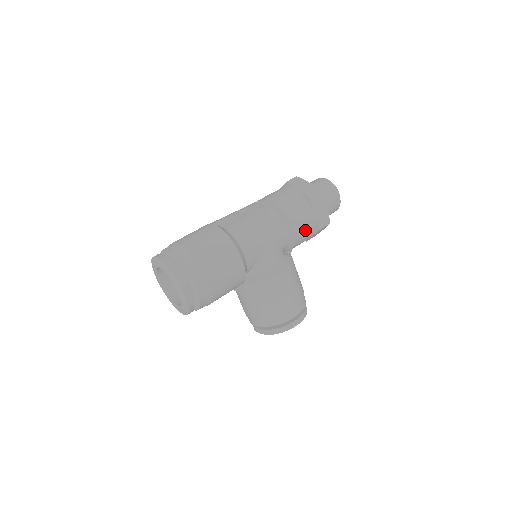
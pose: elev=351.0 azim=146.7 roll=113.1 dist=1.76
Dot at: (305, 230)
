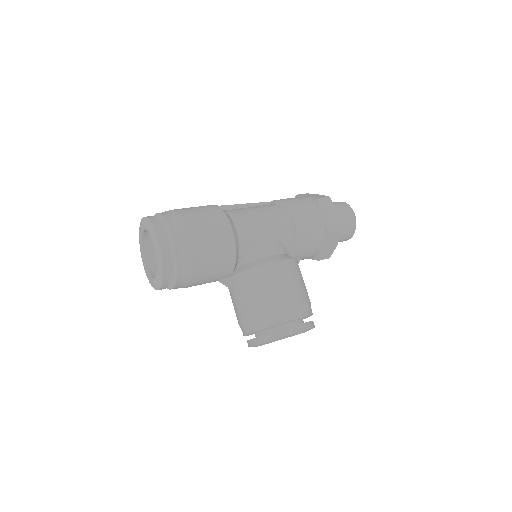
Dot at: (311, 229)
